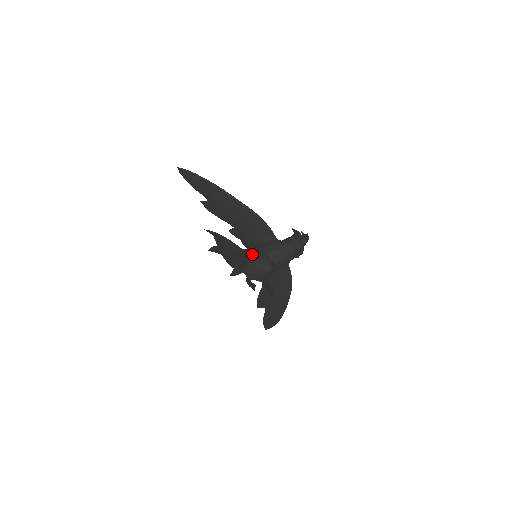
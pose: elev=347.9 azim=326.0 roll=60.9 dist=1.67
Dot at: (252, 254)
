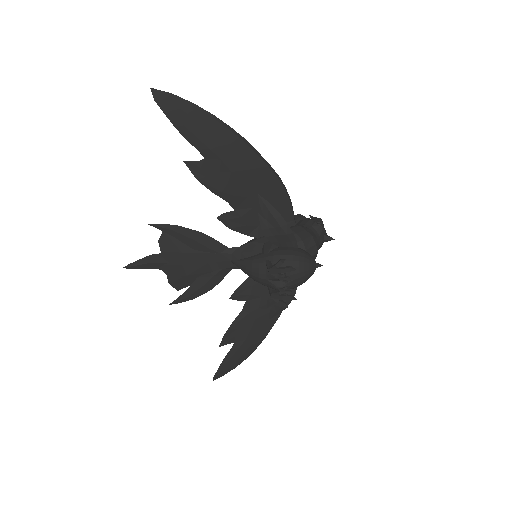
Dot at: (280, 248)
